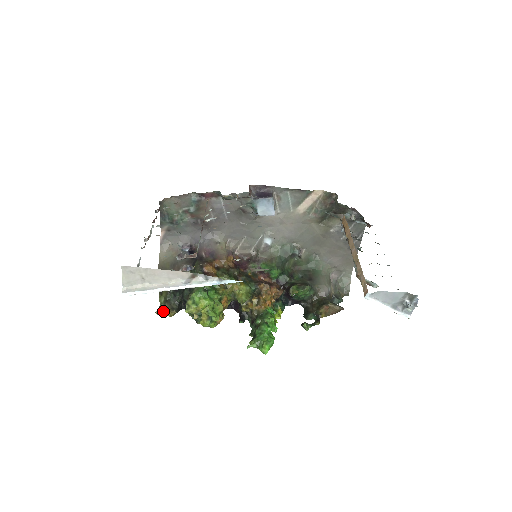
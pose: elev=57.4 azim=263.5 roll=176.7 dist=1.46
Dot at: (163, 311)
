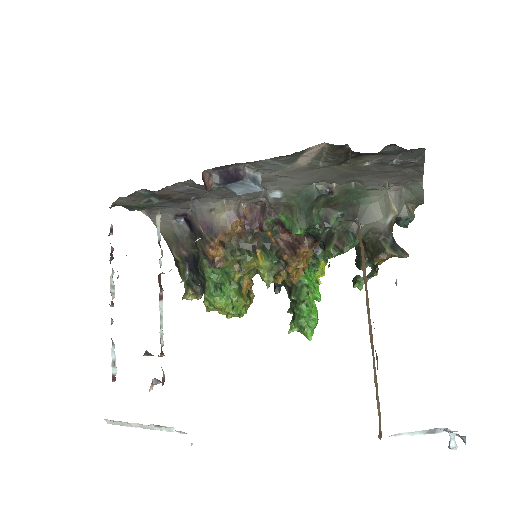
Dot at: (189, 295)
